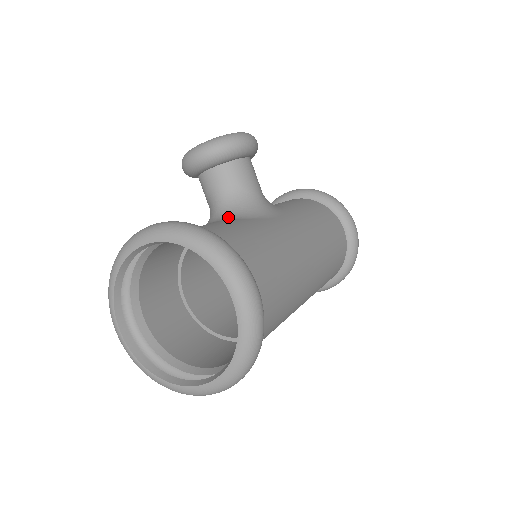
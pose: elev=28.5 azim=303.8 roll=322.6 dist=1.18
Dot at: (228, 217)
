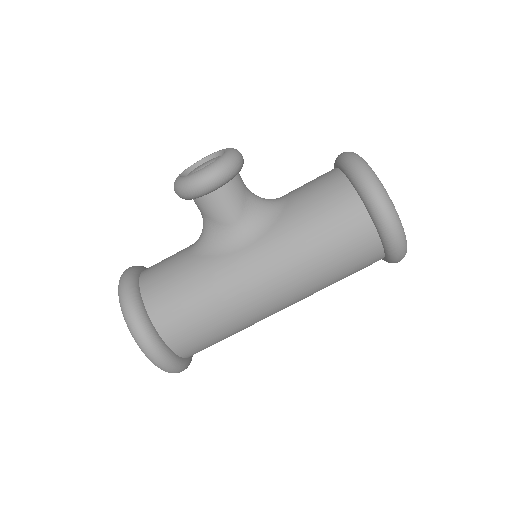
Dot at: (198, 248)
